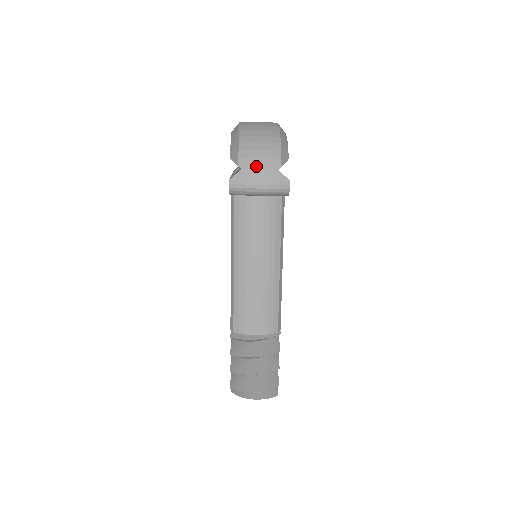
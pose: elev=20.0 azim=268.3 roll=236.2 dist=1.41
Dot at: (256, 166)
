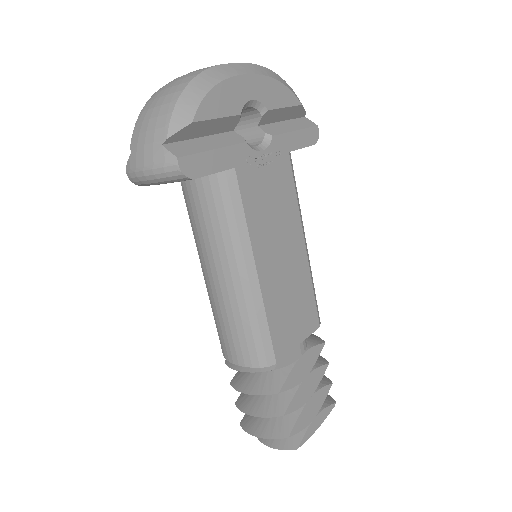
Dot at: (141, 144)
